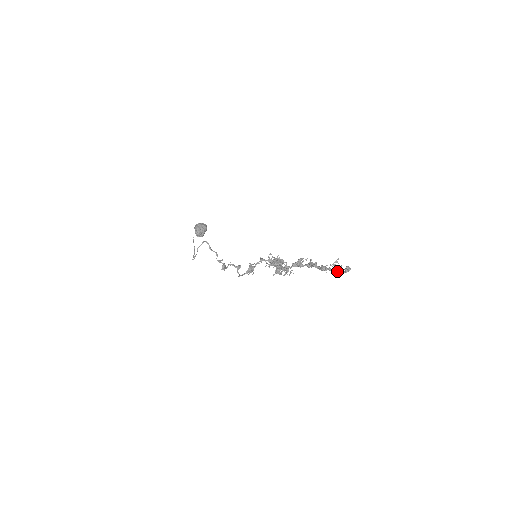
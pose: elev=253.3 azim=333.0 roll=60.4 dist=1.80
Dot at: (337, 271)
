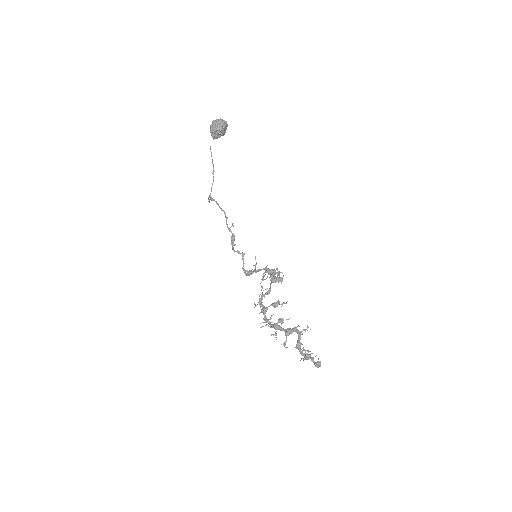
Dot at: (309, 358)
